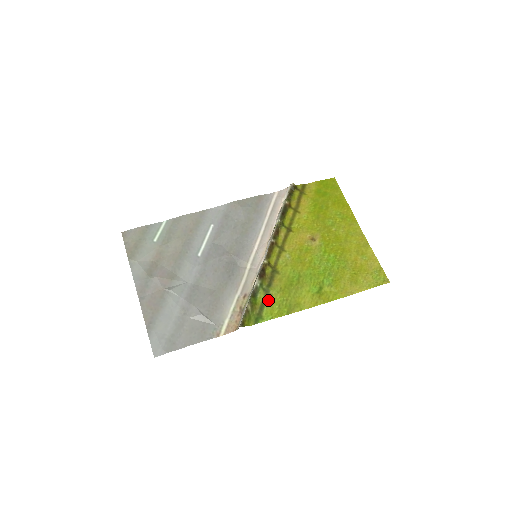
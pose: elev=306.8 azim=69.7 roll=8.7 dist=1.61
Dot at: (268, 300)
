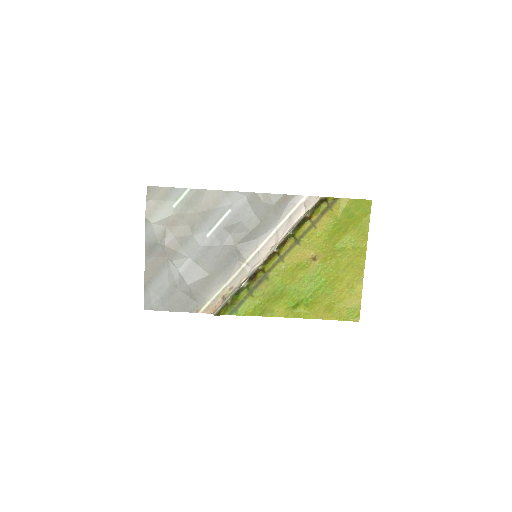
Dot at: (248, 299)
